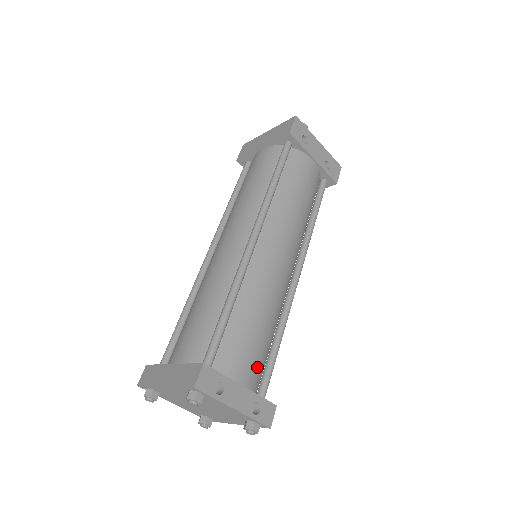
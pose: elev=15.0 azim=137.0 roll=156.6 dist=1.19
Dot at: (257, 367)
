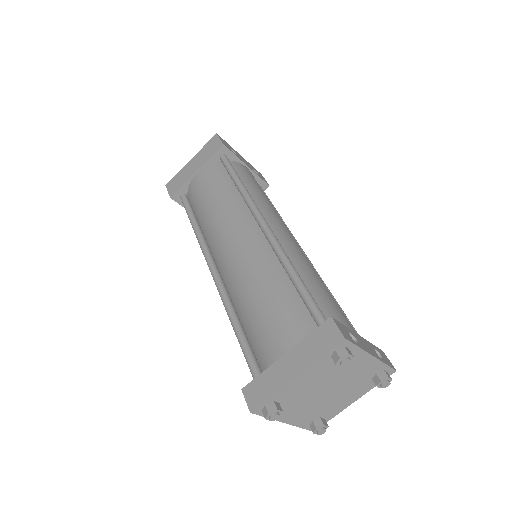
Dot at: occluded
